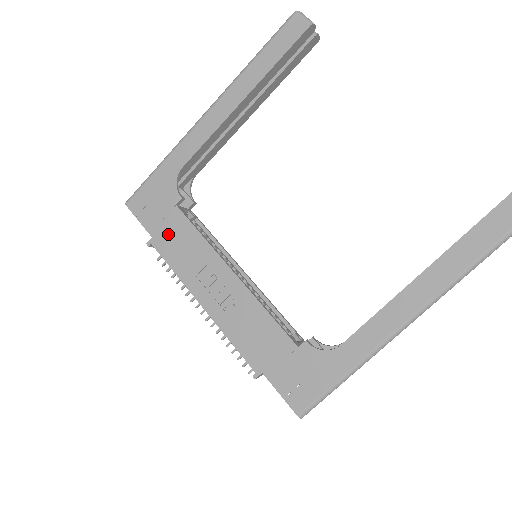
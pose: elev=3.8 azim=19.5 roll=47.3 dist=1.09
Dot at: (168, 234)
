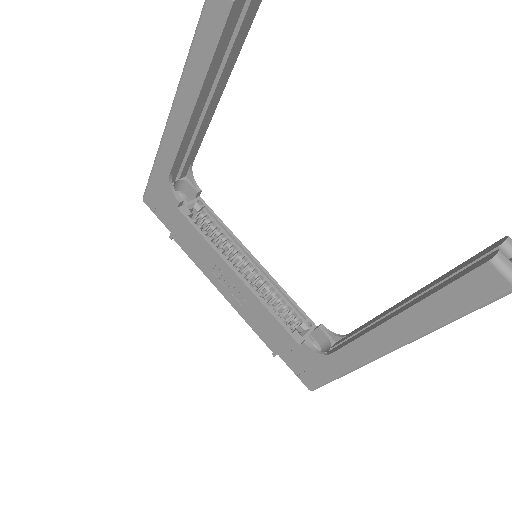
Dot at: (181, 232)
